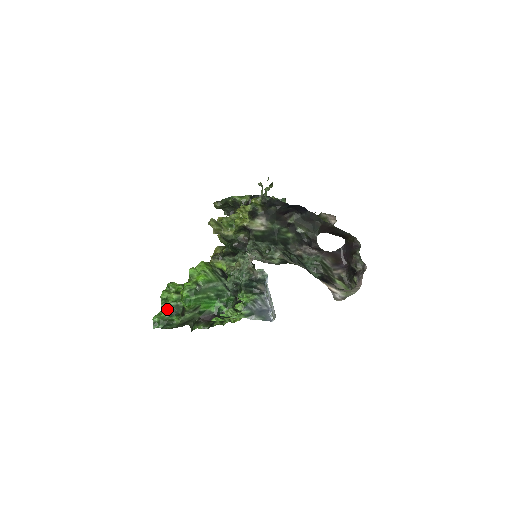
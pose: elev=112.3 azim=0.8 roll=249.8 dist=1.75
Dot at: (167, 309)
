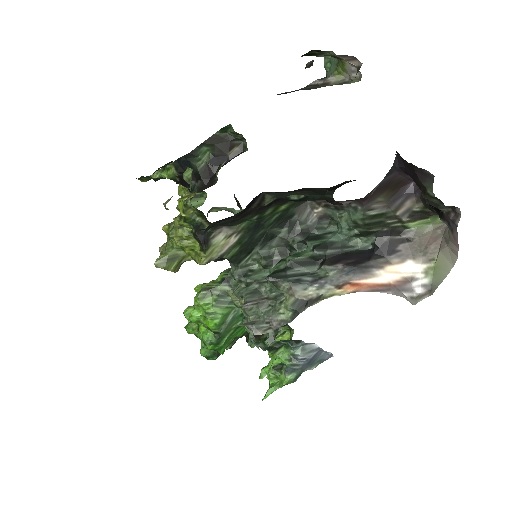
Dot at: (206, 345)
